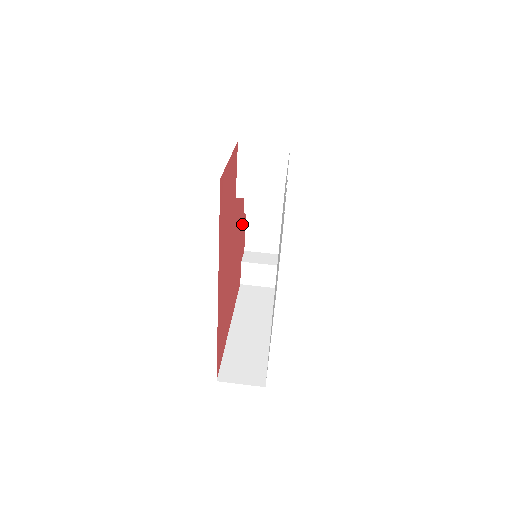
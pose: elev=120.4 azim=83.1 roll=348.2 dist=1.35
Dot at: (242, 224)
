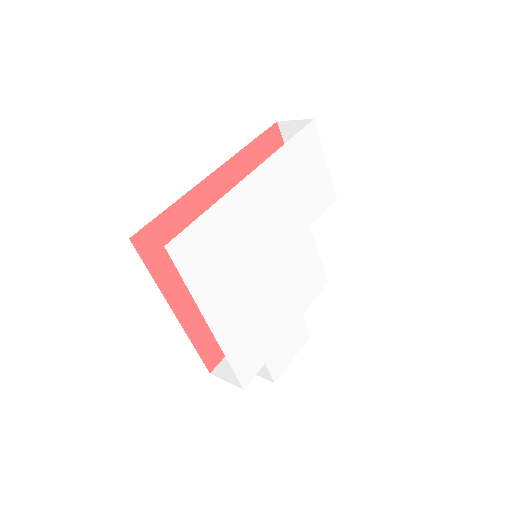
Dot at: occluded
